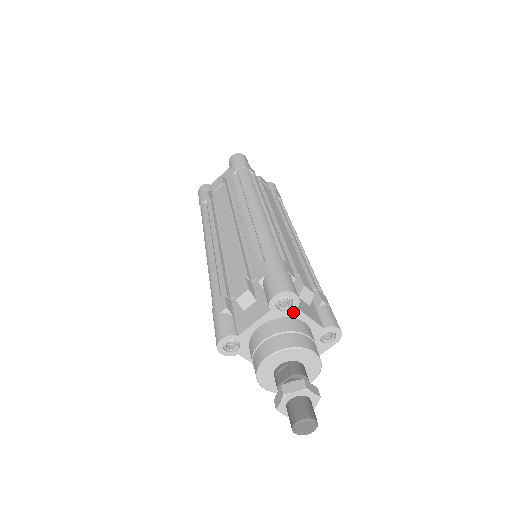
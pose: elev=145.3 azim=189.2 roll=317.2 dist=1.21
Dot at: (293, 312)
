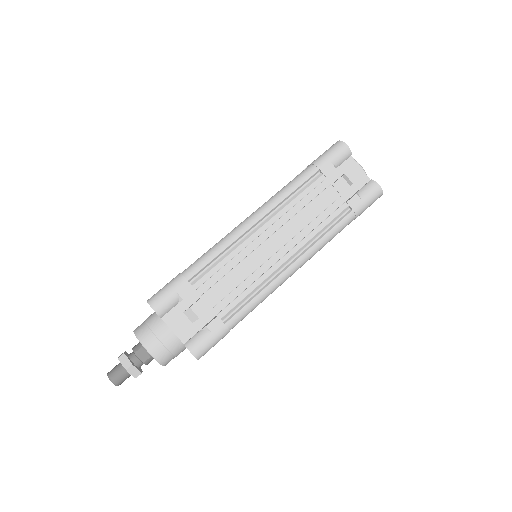
Dot at: occluded
